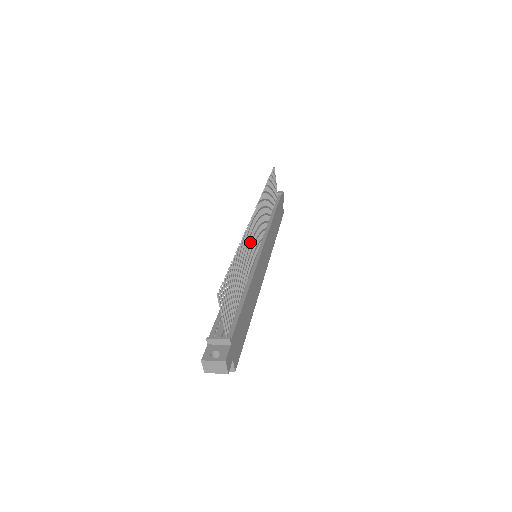
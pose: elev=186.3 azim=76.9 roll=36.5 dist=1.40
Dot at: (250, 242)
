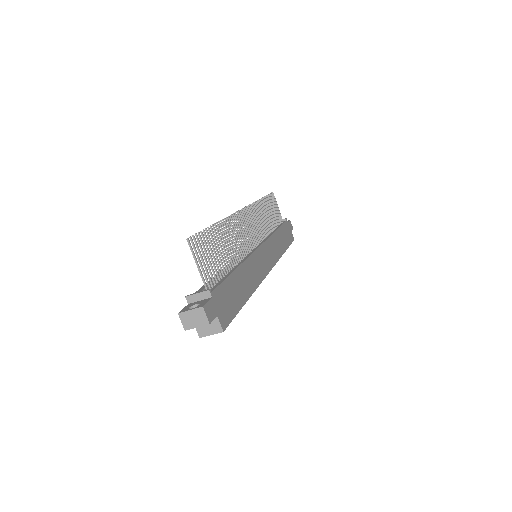
Dot at: (241, 231)
